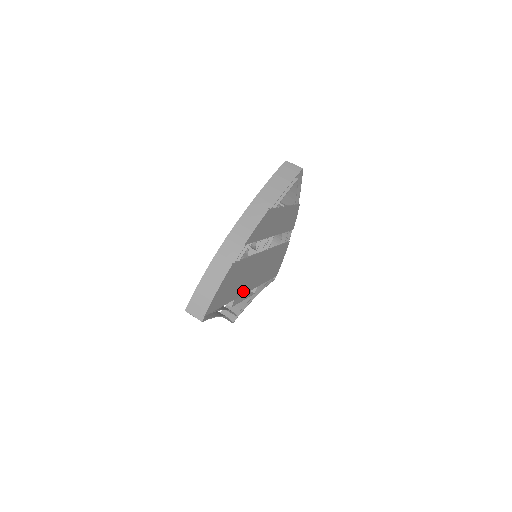
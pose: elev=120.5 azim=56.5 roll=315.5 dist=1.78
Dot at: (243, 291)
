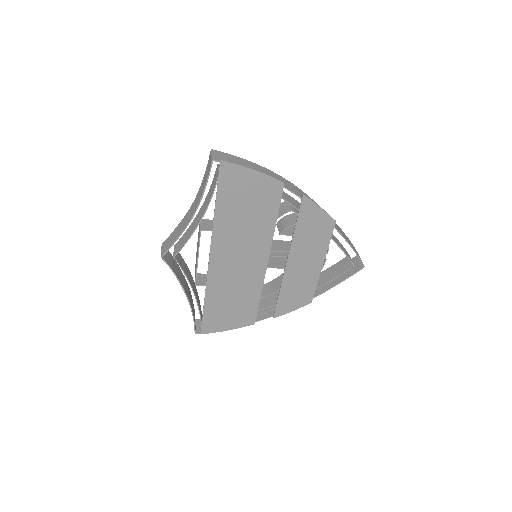
Dot at: (217, 247)
